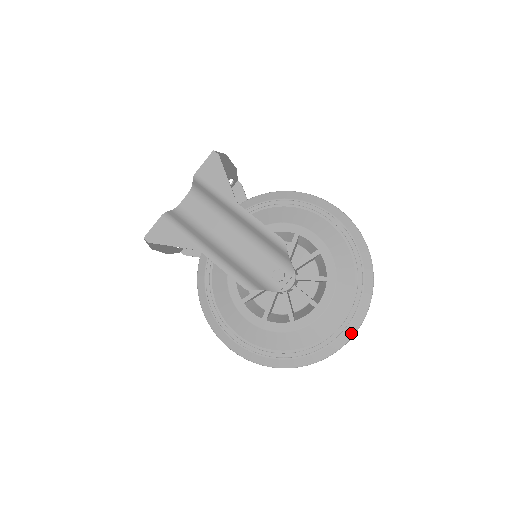
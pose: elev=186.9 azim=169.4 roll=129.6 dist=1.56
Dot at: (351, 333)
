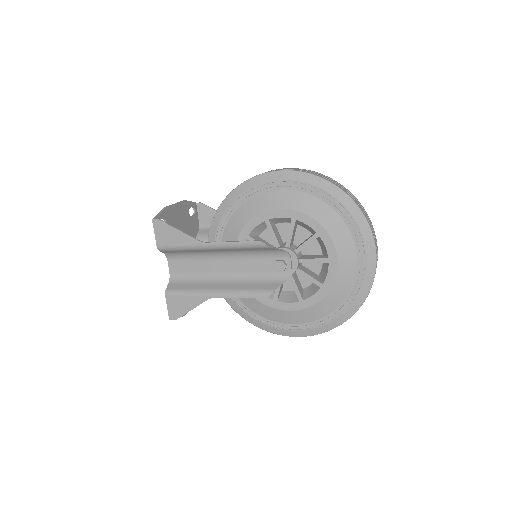
Dot at: (373, 256)
